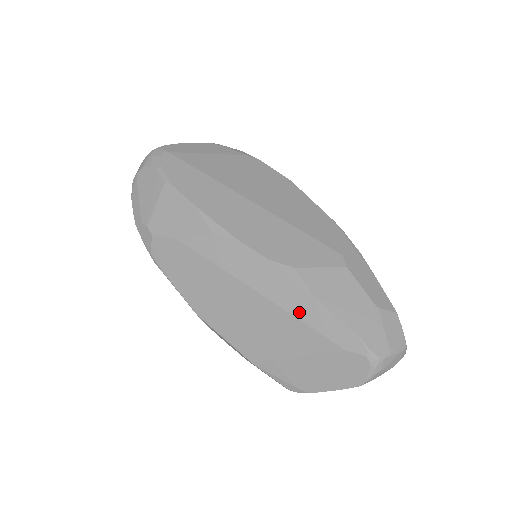
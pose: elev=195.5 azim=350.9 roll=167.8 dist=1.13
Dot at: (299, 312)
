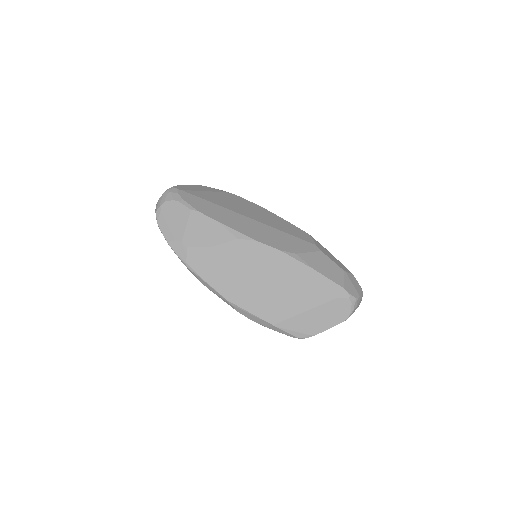
Dot at: (305, 280)
